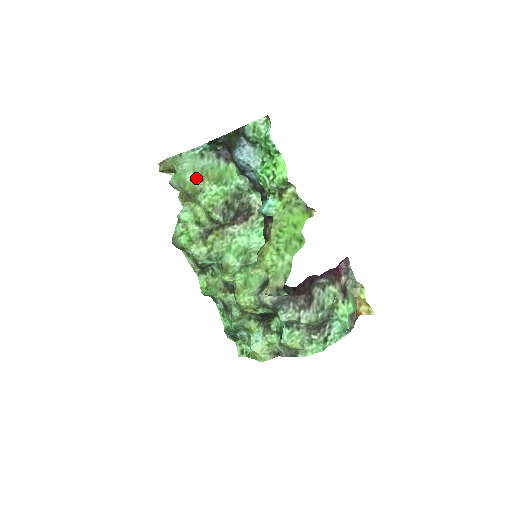
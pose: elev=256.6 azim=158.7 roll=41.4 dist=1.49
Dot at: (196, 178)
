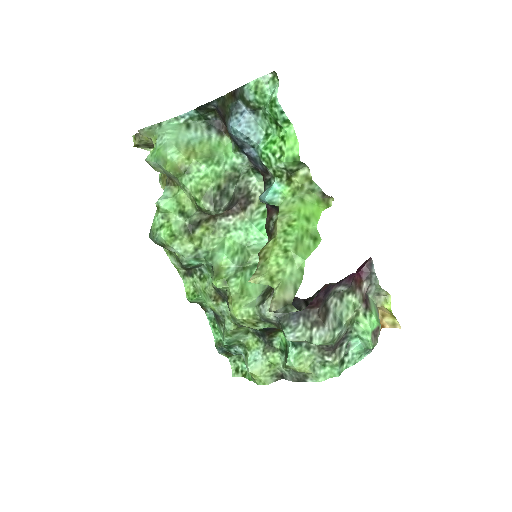
Dot at: (179, 155)
